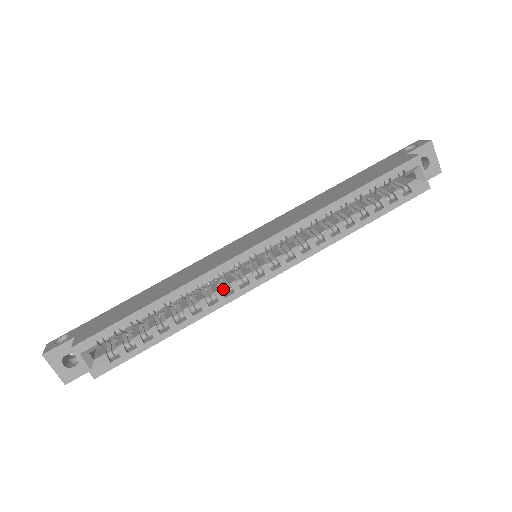
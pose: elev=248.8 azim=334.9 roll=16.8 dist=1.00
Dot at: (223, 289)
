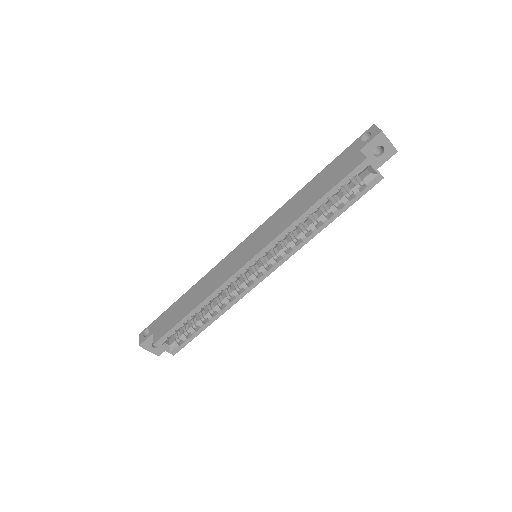
Dot at: (237, 289)
